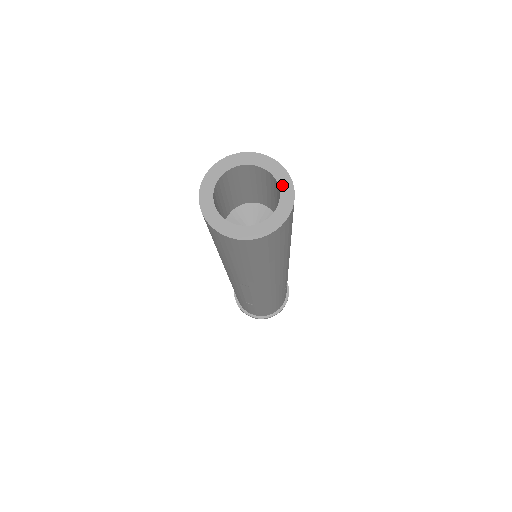
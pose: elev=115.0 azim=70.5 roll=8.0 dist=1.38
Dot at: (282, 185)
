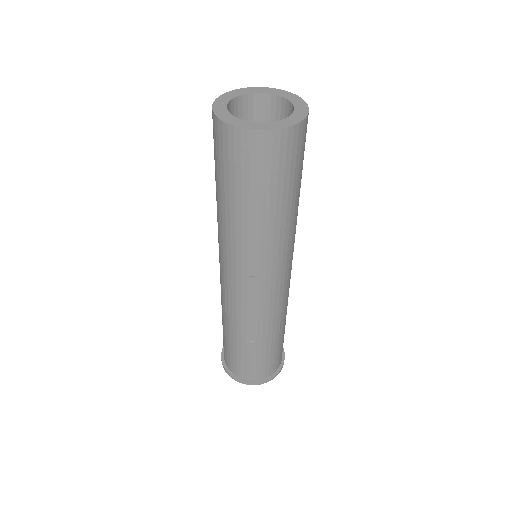
Dot at: (291, 99)
